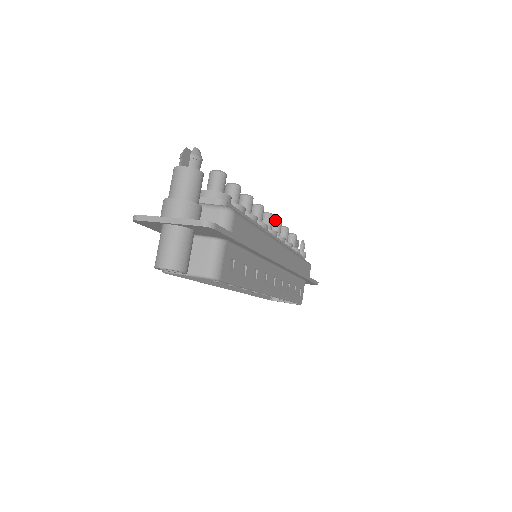
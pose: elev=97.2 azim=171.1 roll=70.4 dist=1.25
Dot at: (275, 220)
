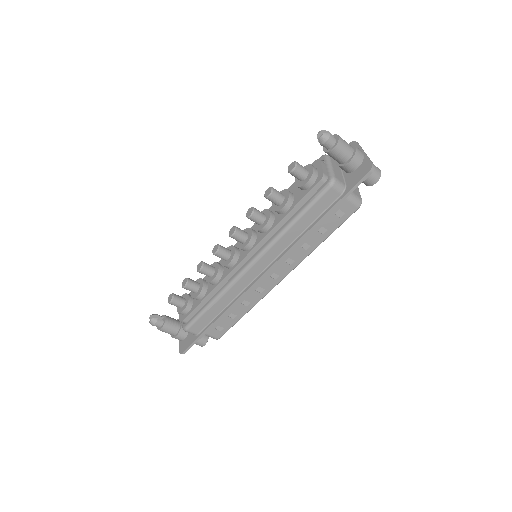
Dot at: occluded
